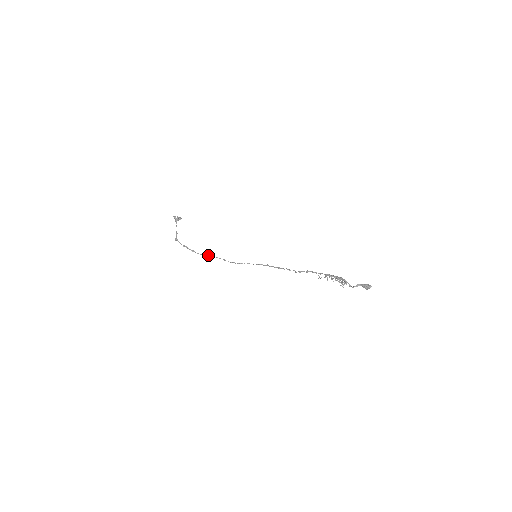
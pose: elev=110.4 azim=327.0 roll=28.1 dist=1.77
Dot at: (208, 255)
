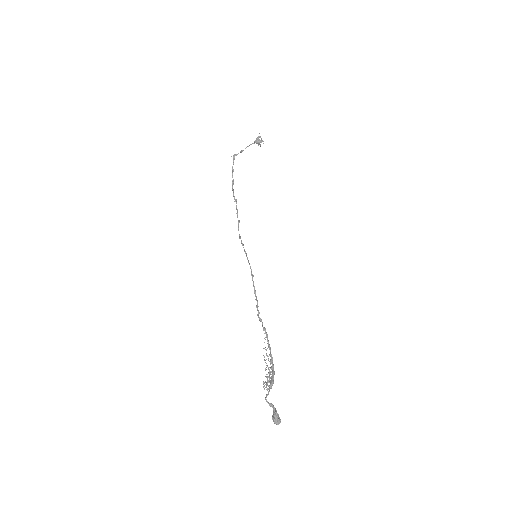
Dot at: (236, 202)
